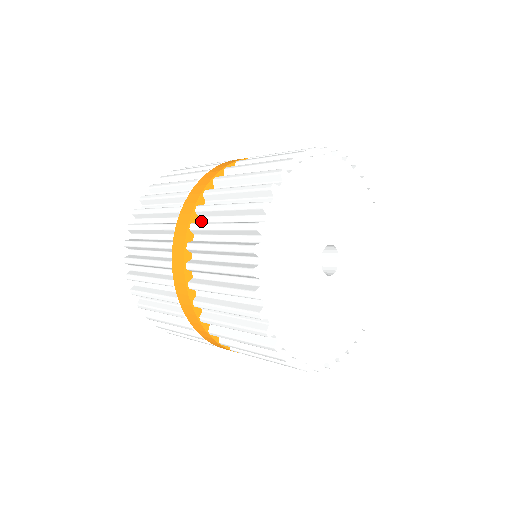
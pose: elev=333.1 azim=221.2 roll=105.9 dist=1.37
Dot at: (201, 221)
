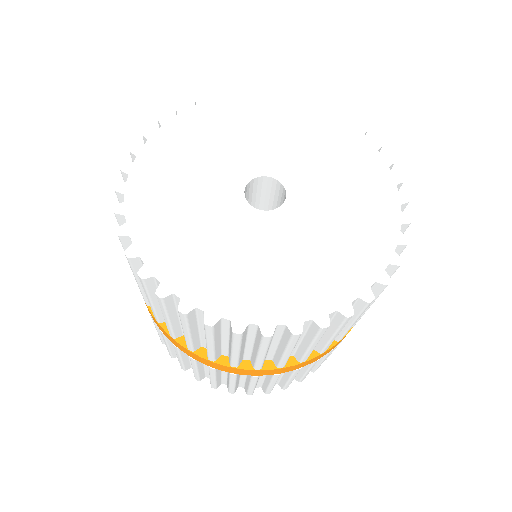
Dot at: occluded
